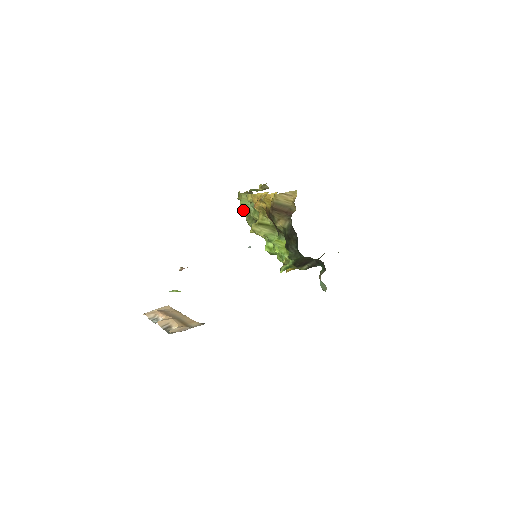
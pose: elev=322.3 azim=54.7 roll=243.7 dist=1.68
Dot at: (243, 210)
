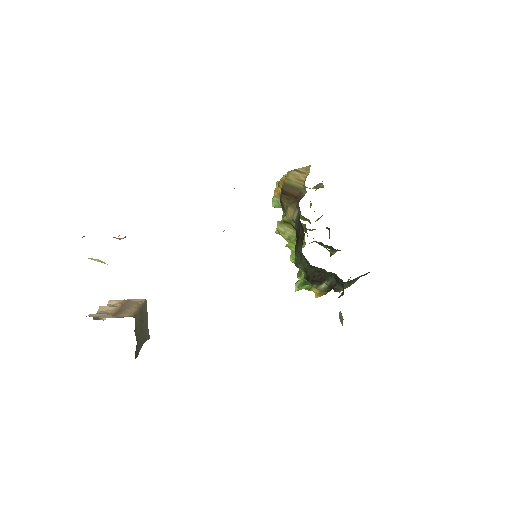
Dot at: (275, 205)
